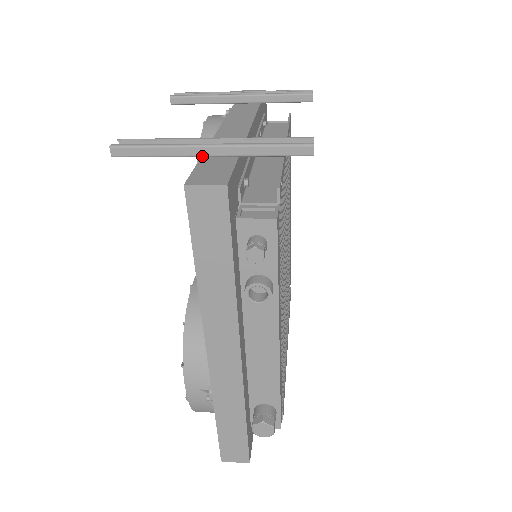
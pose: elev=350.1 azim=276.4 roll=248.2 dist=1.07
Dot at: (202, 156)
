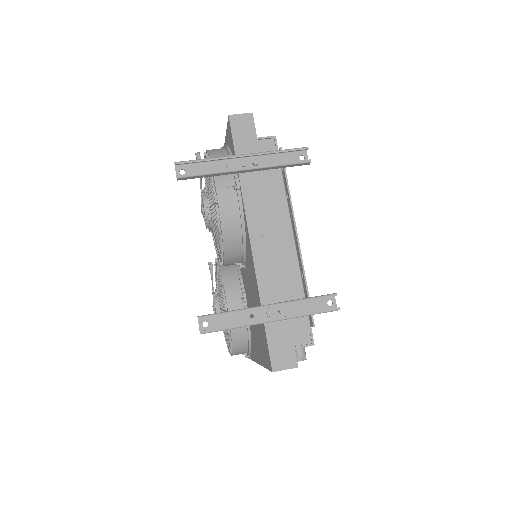
Dot at: (265, 323)
